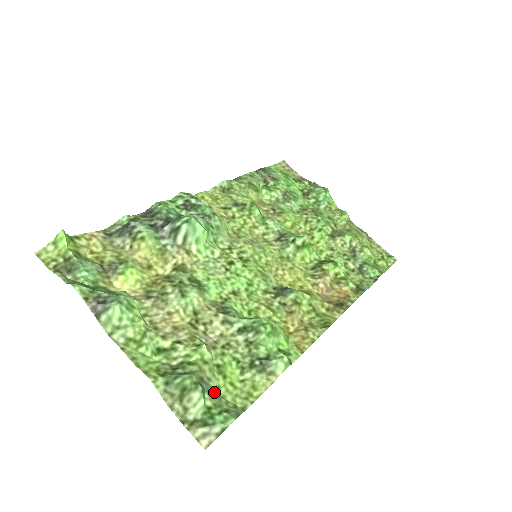
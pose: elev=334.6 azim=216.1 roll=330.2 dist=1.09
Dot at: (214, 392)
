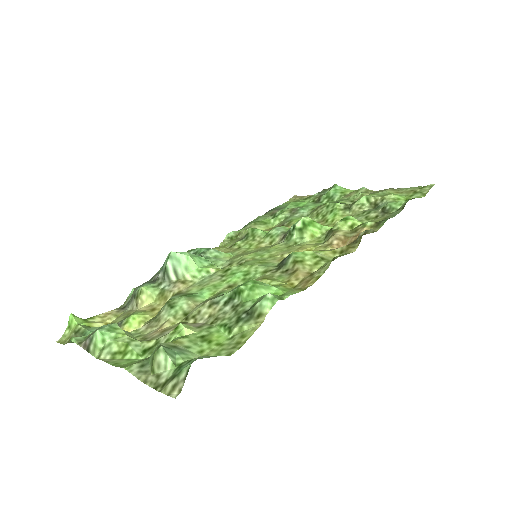
Dot at: (193, 355)
